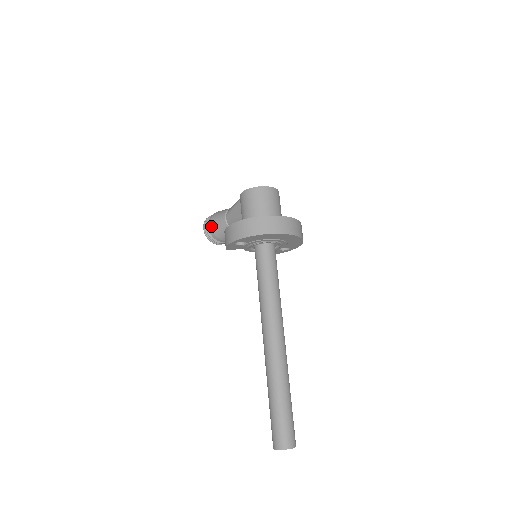
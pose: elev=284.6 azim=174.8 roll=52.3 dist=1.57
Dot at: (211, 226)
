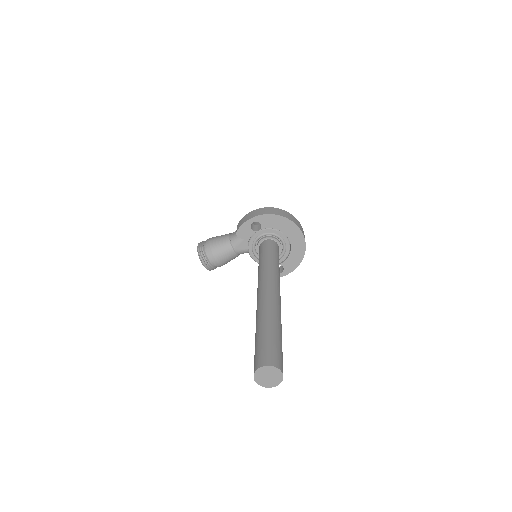
Dot at: (210, 240)
